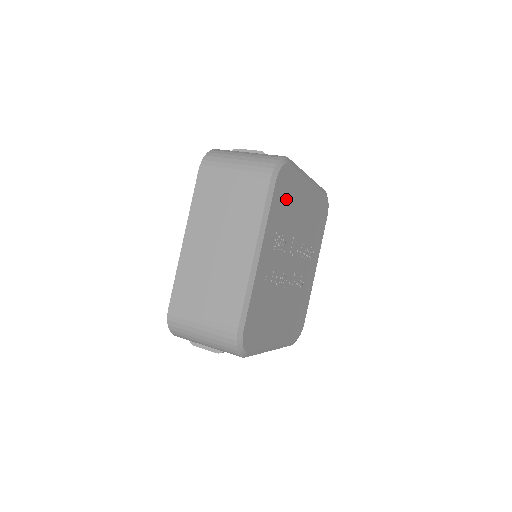
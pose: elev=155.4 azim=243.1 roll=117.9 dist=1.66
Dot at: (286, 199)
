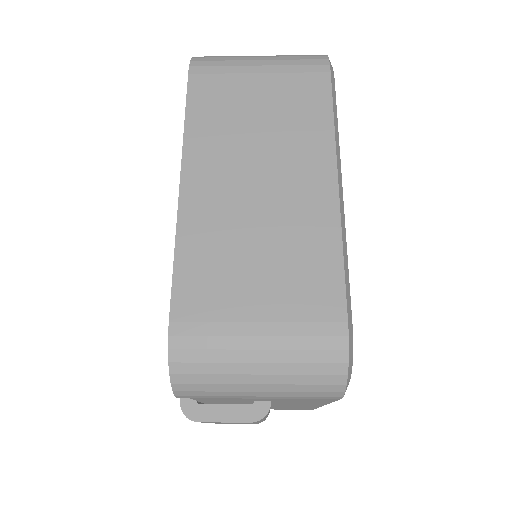
Dot at: occluded
